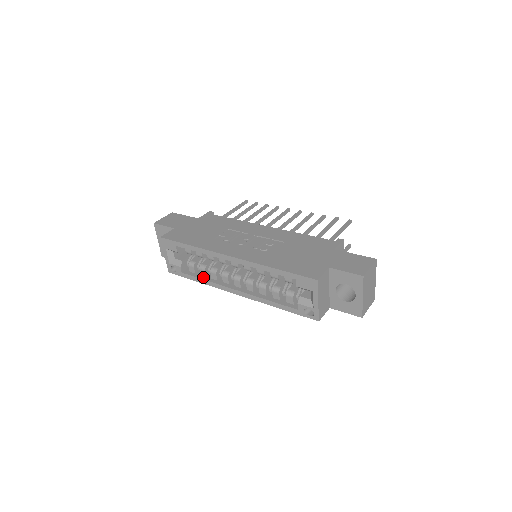
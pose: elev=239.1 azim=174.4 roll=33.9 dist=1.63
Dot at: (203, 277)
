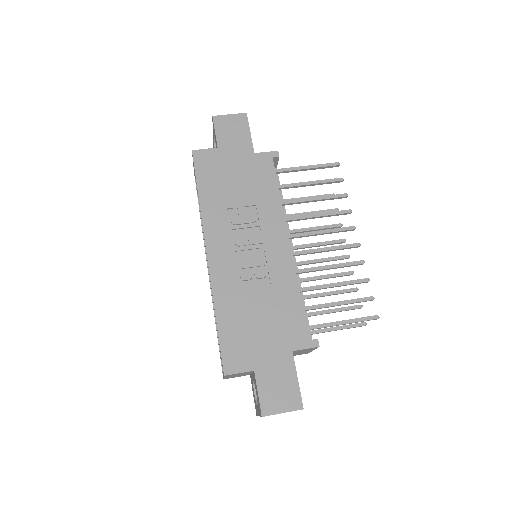
Dot at: occluded
